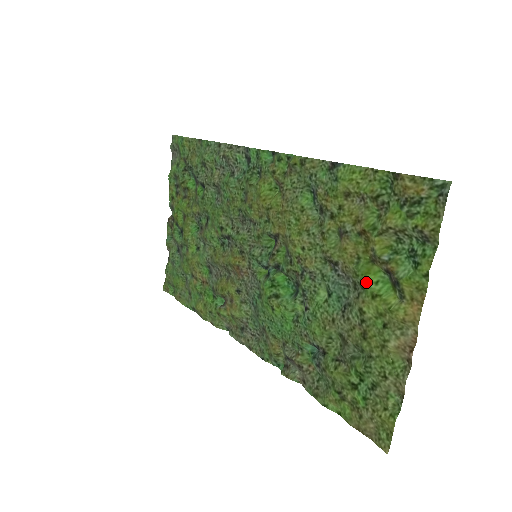
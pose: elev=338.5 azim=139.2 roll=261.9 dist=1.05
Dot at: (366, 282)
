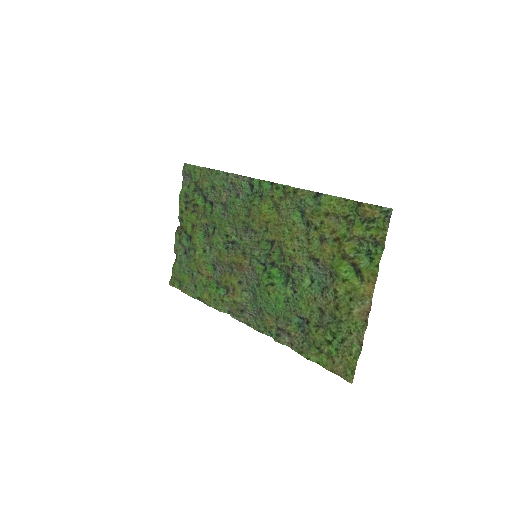
Dot at: (339, 271)
